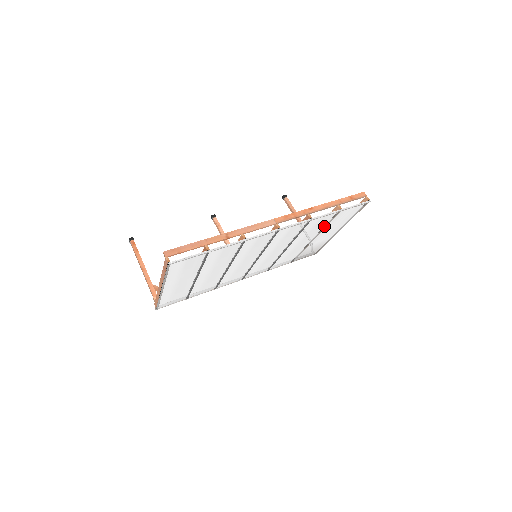
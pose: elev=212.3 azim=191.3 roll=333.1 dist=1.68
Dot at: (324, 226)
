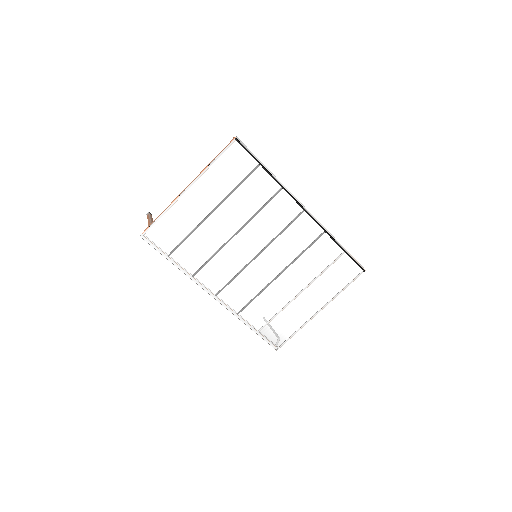
Dot at: (321, 271)
